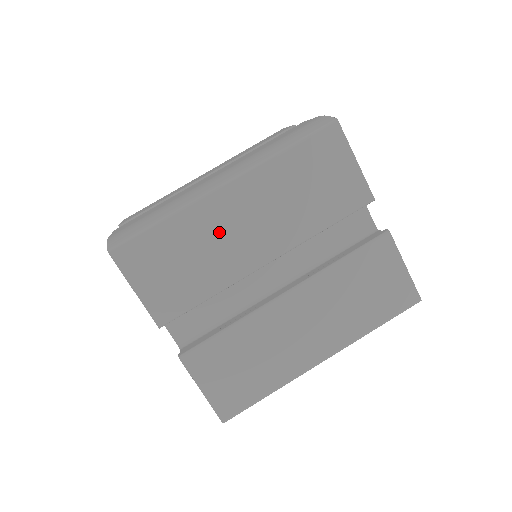
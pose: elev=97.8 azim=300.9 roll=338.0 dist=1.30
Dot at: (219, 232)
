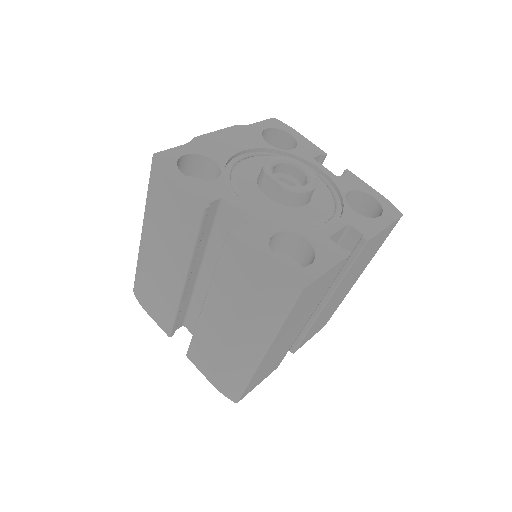
Dot at: (277, 352)
